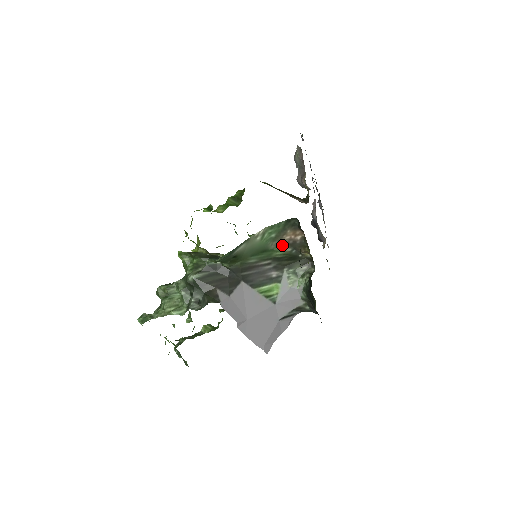
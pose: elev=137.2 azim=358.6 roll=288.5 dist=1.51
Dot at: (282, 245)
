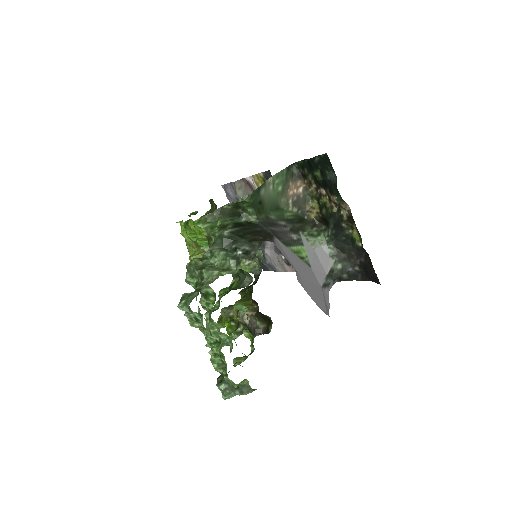
Dot at: (288, 204)
